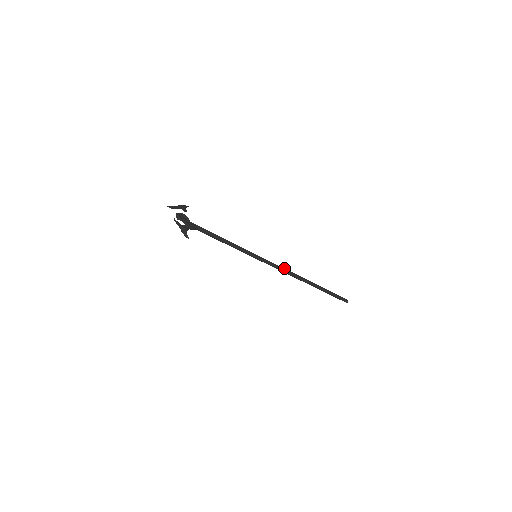
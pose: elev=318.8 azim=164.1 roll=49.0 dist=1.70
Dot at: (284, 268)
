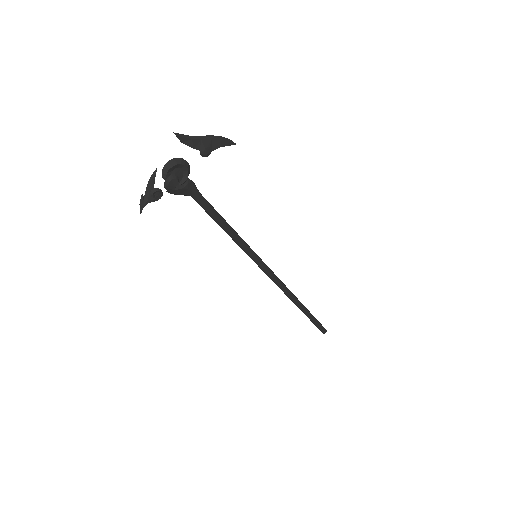
Dot at: (280, 283)
